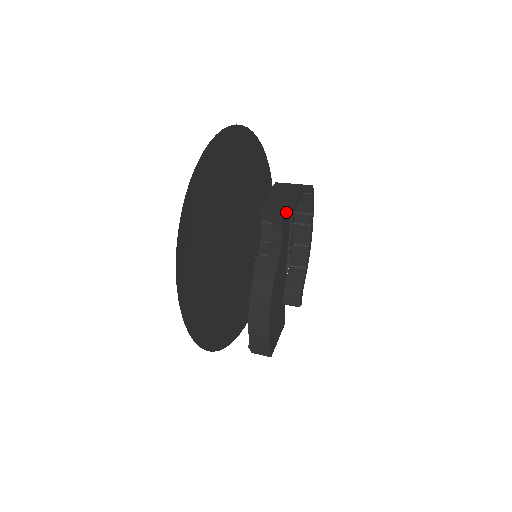
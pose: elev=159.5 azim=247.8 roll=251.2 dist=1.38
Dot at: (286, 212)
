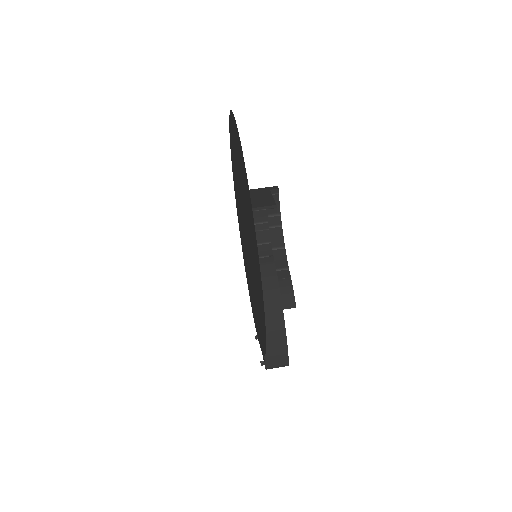
Dot at: (271, 207)
